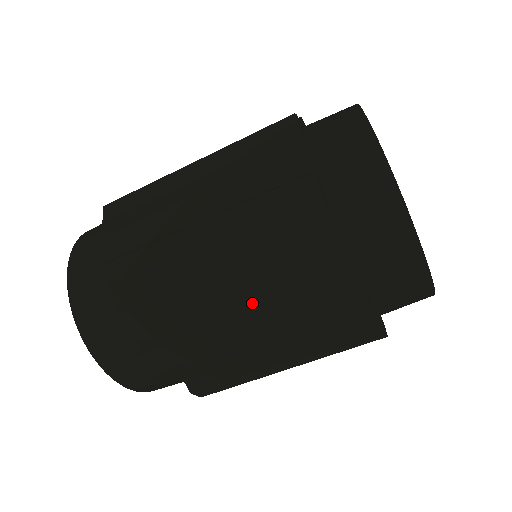
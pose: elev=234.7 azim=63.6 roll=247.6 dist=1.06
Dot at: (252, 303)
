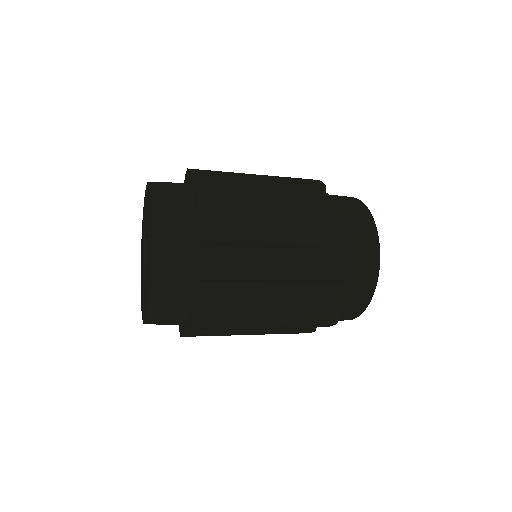
Dot at: (280, 305)
